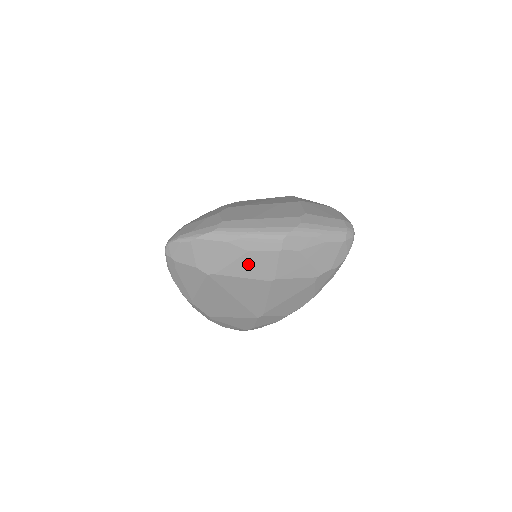
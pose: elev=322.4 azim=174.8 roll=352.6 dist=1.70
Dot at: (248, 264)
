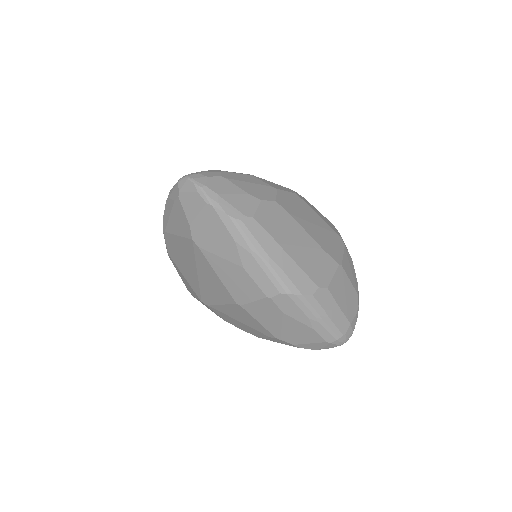
Dot at: (232, 273)
